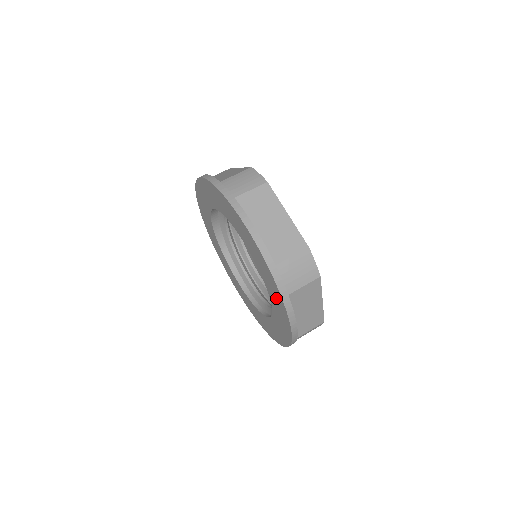
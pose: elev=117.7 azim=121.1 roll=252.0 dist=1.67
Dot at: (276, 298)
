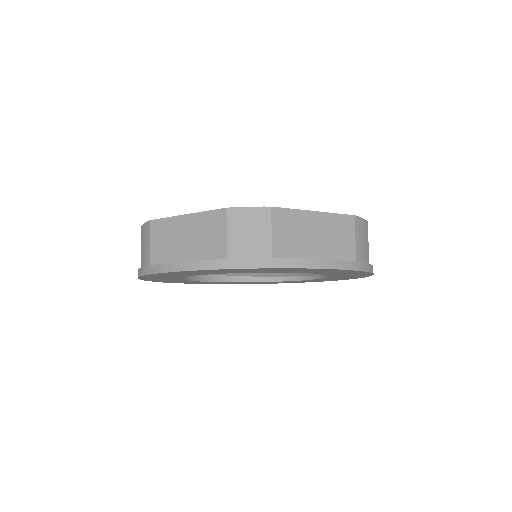
Dot at: occluded
